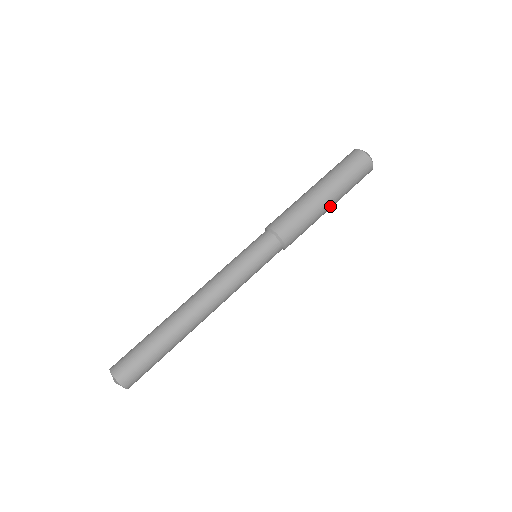
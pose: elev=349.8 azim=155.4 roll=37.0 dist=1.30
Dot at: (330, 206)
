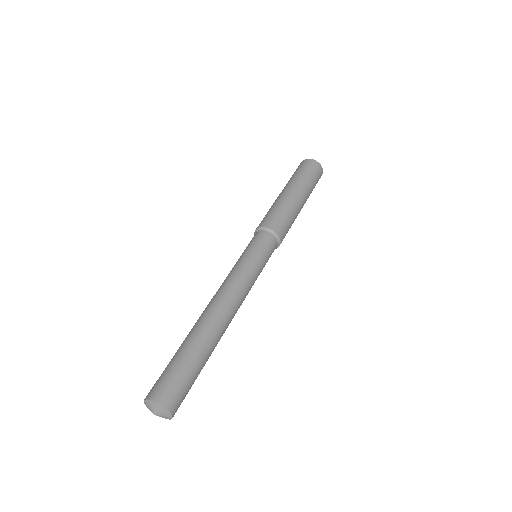
Dot at: (302, 200)
